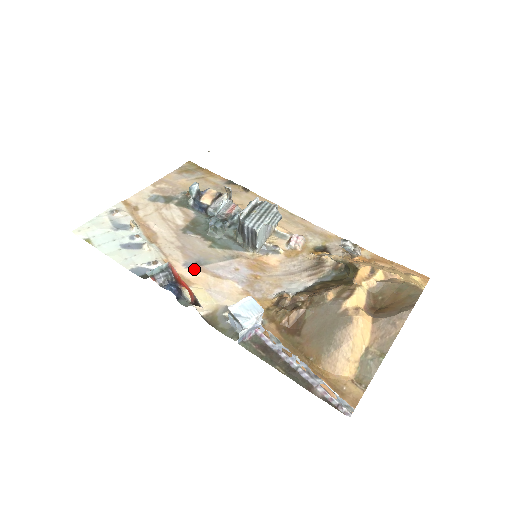
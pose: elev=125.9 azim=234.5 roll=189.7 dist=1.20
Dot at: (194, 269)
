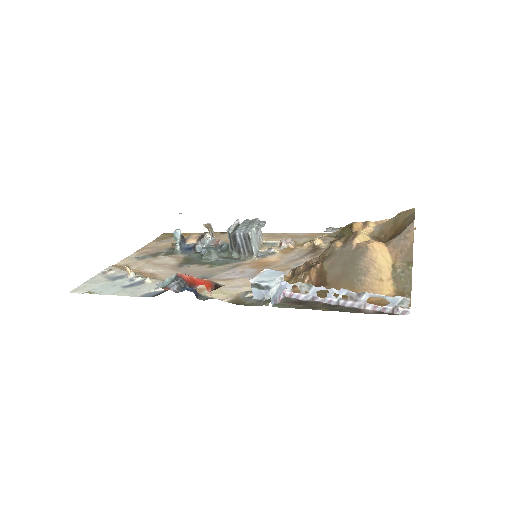
Dot at: occluded
